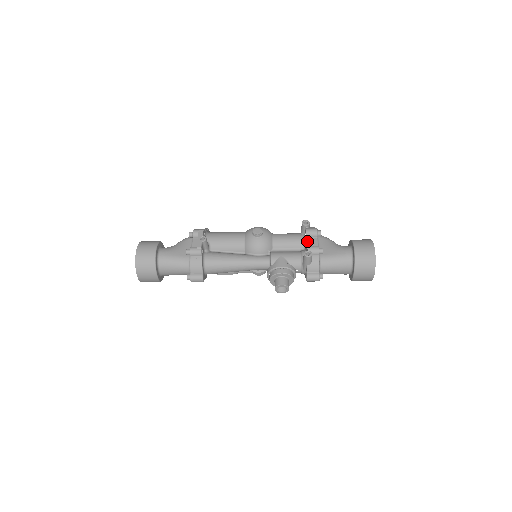
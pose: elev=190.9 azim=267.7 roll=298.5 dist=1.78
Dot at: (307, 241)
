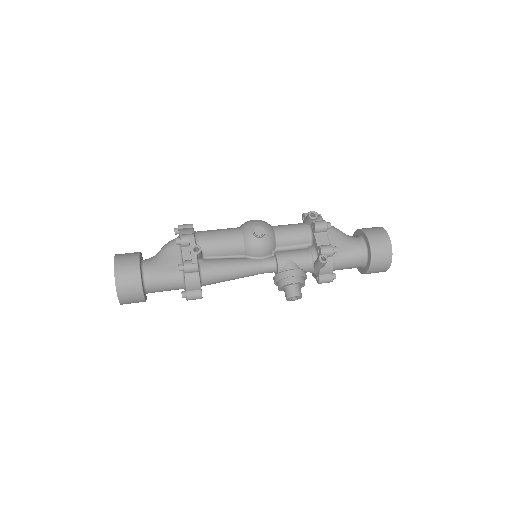
Dot at: (316, 238)
